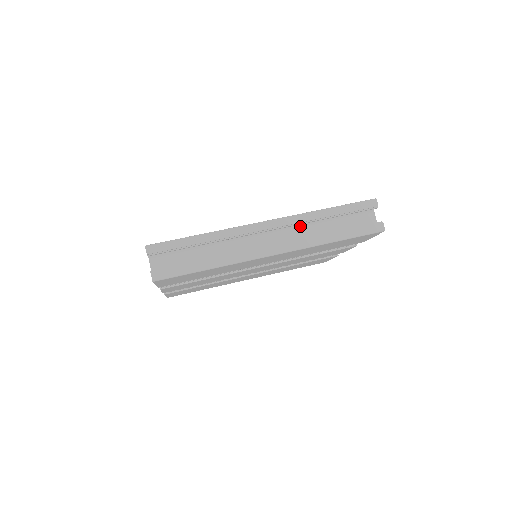
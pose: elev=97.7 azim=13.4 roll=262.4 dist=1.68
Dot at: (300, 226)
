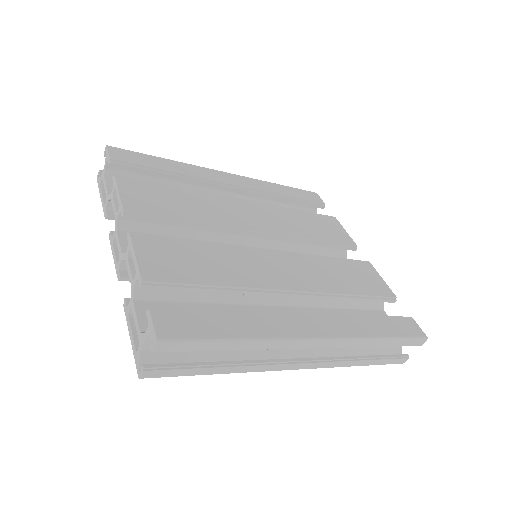
Dot at: occluded
